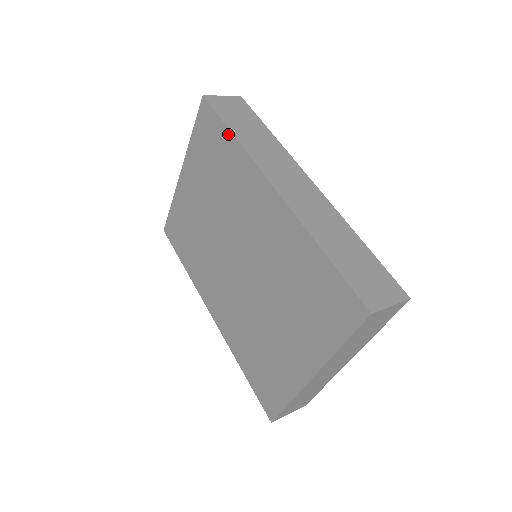
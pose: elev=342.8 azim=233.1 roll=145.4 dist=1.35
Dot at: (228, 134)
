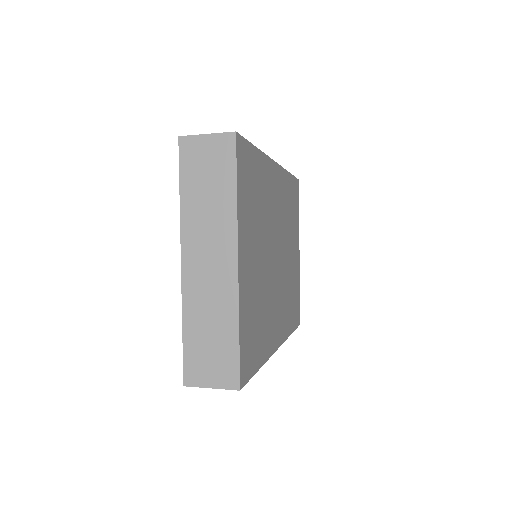
Dot at: occluded
